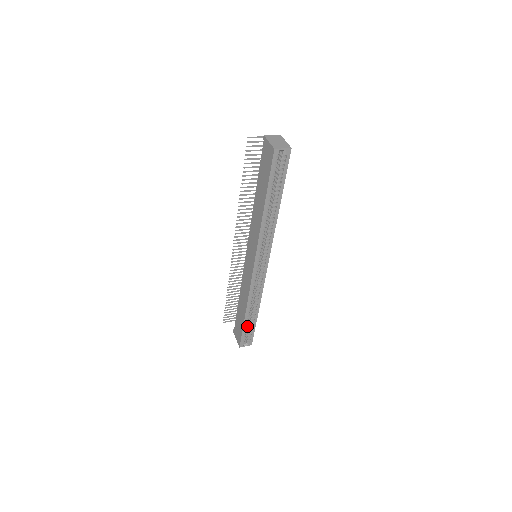
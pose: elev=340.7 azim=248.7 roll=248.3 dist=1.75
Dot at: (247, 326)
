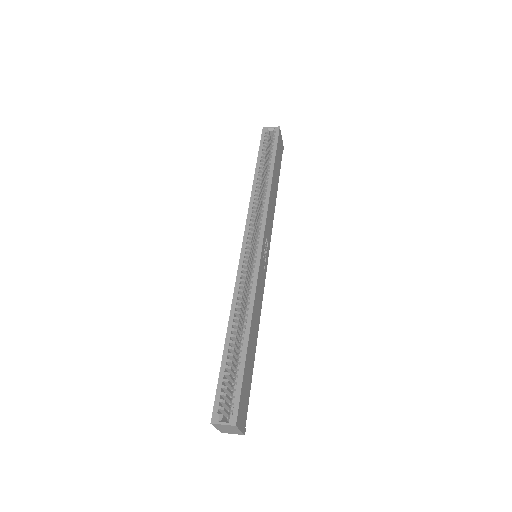
Dot at: (230, 368)
